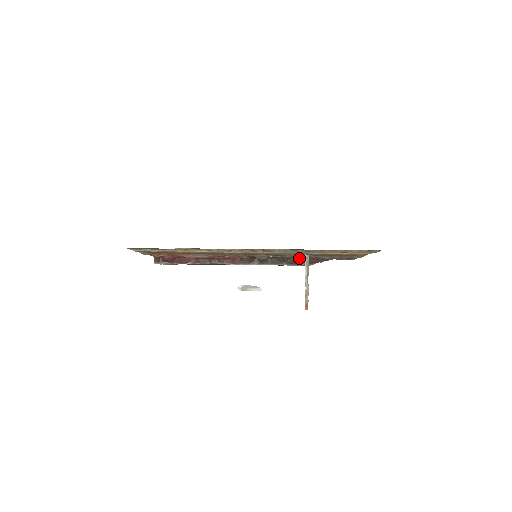
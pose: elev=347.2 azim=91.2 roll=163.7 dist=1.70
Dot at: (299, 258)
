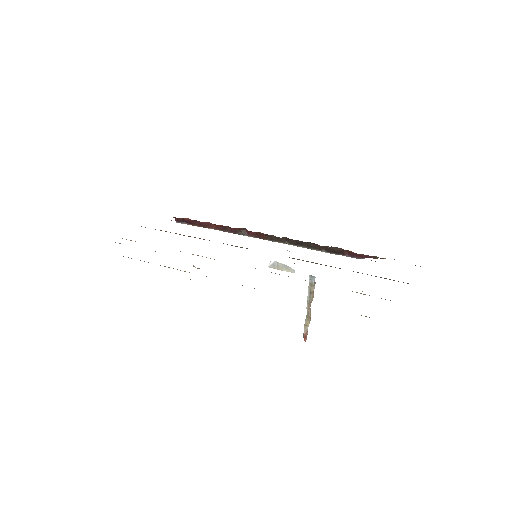
Dot at: occluded
